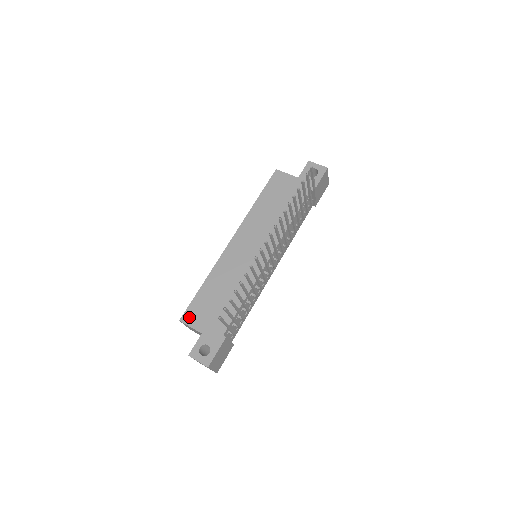
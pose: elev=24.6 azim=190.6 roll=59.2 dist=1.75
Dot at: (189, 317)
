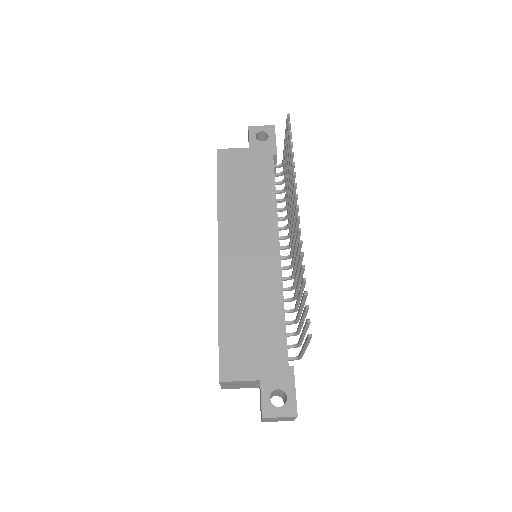
Dot at: (229, 370)
